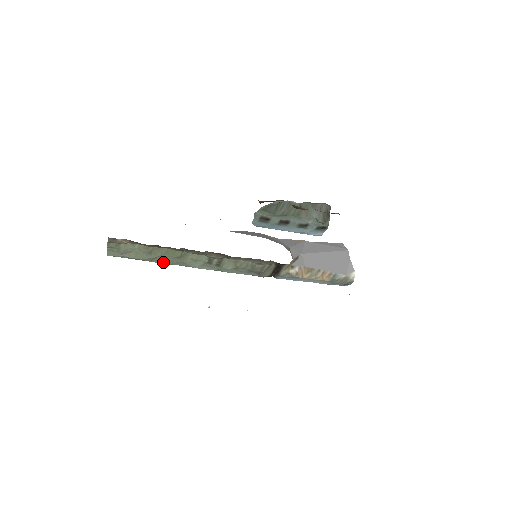
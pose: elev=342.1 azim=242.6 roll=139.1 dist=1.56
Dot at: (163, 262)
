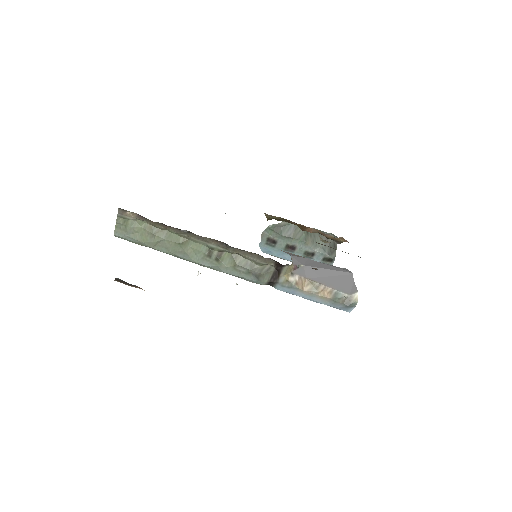
Dot at: (165, 250)
